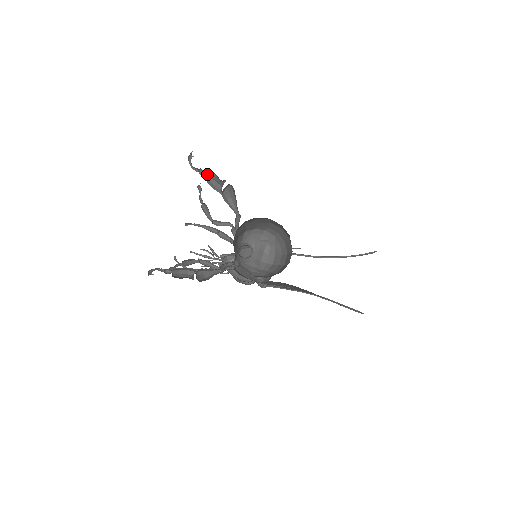
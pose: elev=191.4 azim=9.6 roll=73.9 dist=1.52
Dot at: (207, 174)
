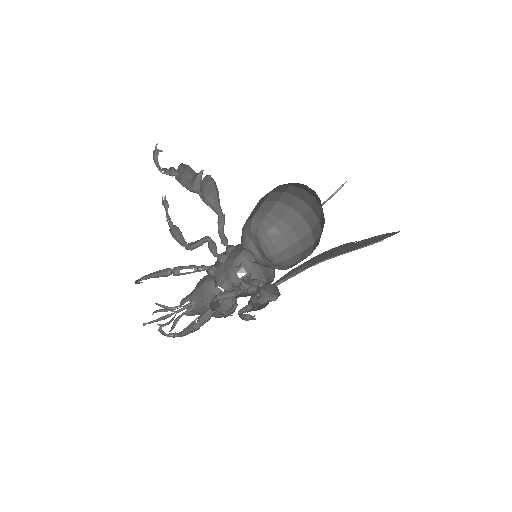
Dot at: (175, 174)
